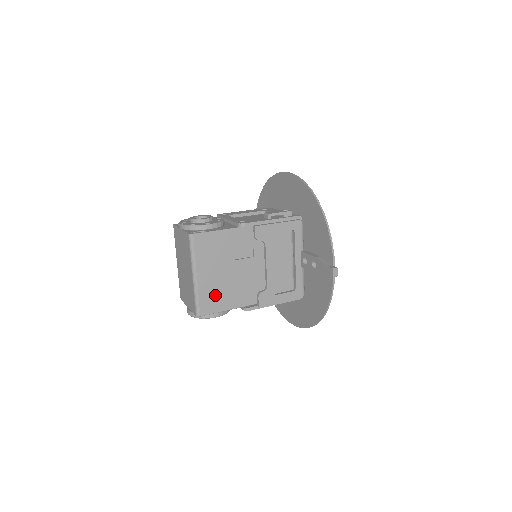
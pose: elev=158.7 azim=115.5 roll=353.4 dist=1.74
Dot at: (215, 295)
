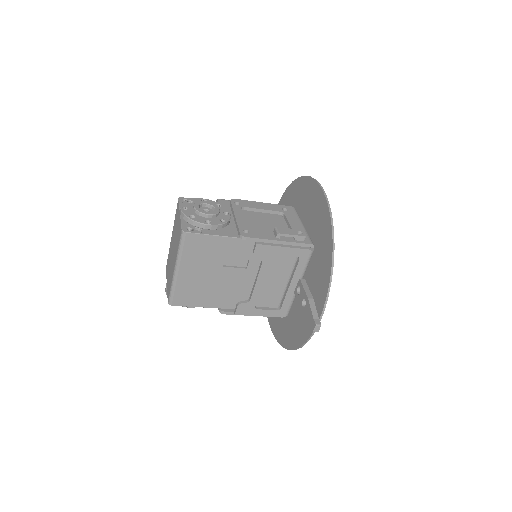
Dot at: (193, 291)
